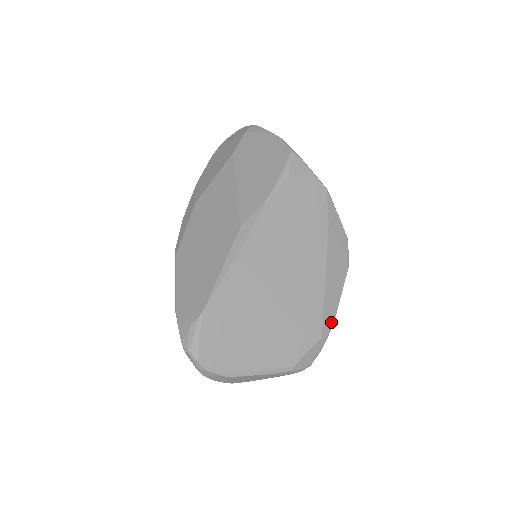
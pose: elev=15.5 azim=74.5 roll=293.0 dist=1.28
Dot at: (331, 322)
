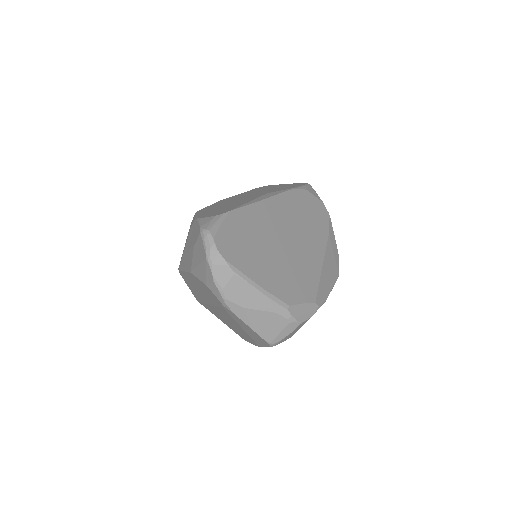
Dot at: (323, 299)
